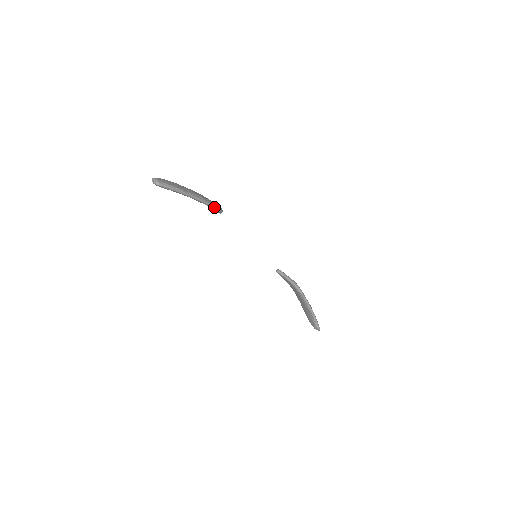
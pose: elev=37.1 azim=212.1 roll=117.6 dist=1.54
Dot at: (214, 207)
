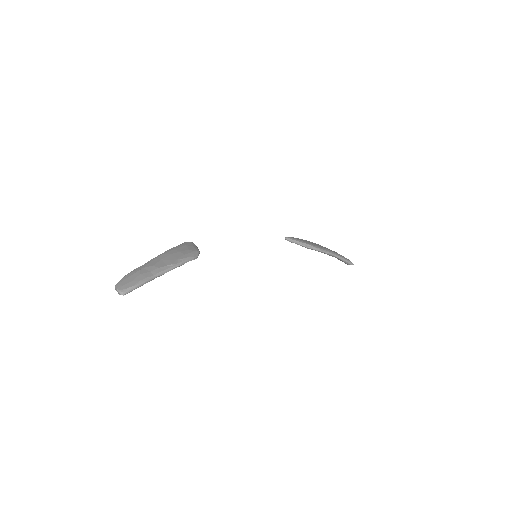
Dot at: (188, 261)
